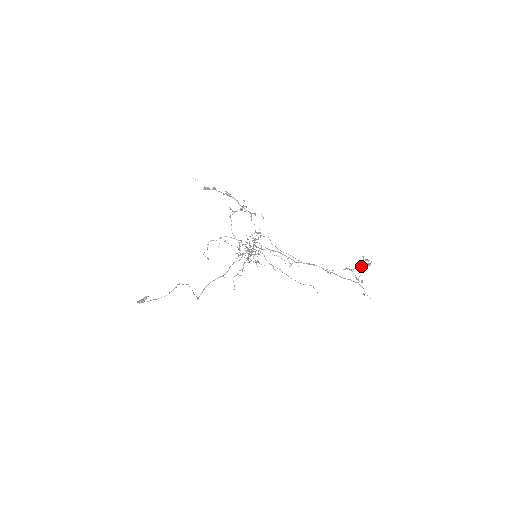
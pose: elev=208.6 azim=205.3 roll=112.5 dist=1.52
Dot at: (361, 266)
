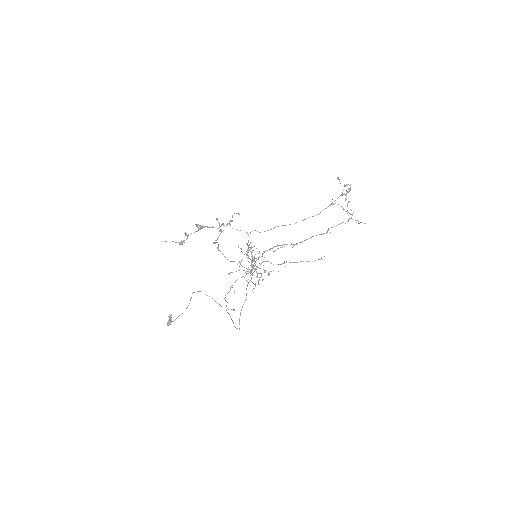
Dot at: (345, 200)
